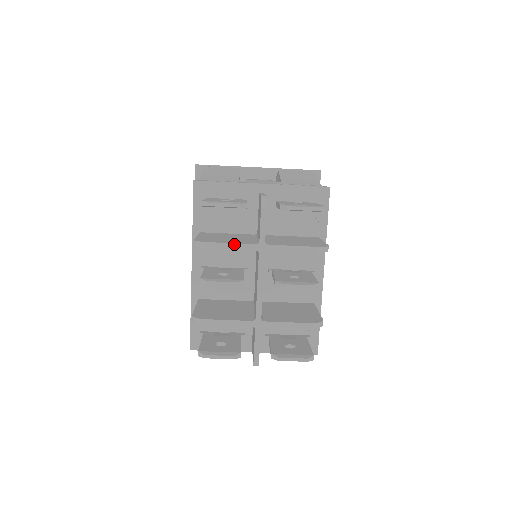
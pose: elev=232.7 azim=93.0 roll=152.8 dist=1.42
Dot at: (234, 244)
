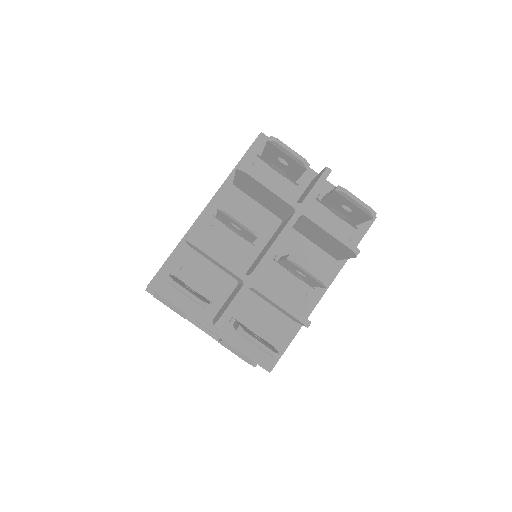
Dot at: (277, 189)
